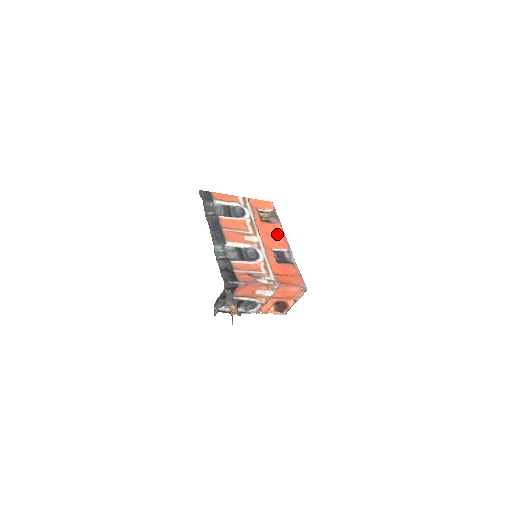
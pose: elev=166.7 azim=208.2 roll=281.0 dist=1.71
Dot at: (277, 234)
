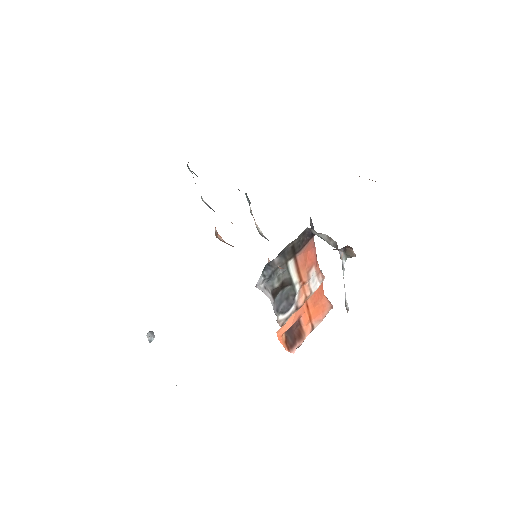
Dot at: occluded
